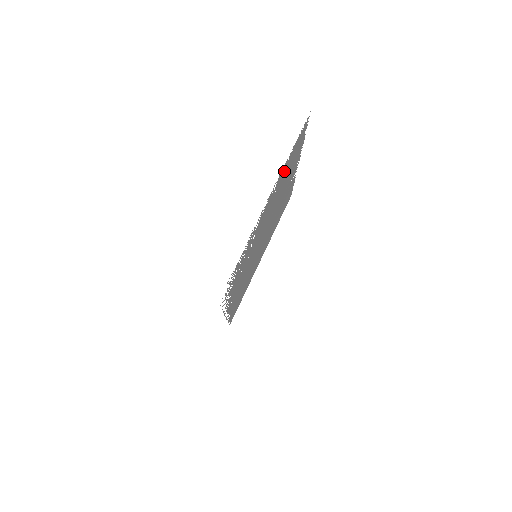
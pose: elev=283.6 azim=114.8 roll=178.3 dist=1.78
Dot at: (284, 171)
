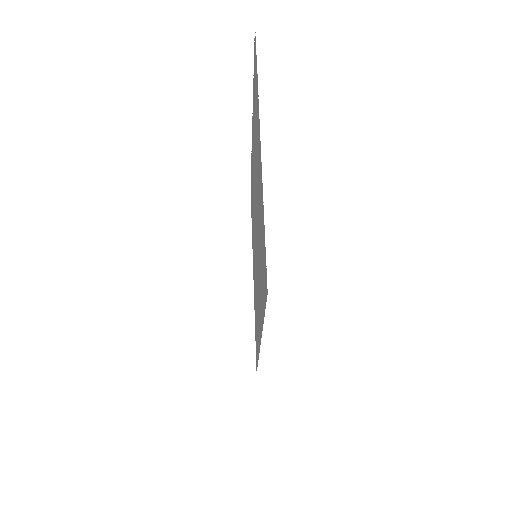
Dot at: (256, 108)
